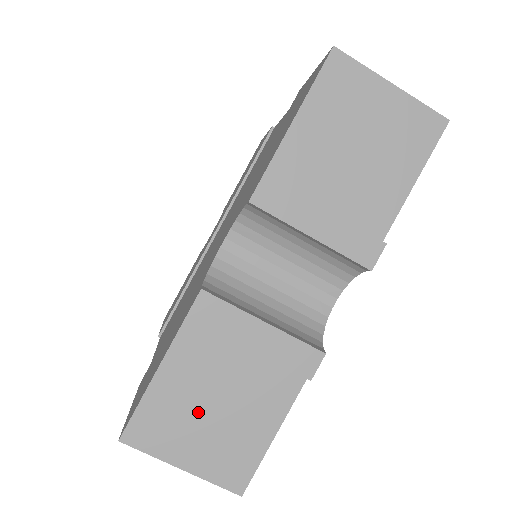
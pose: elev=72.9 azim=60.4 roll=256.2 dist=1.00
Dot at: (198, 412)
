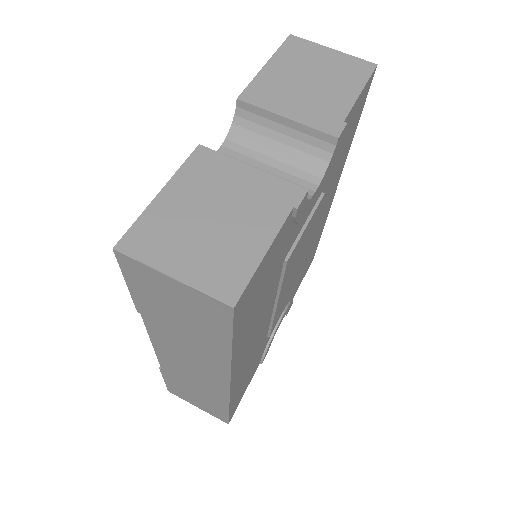
Dot at: (191, 229)
